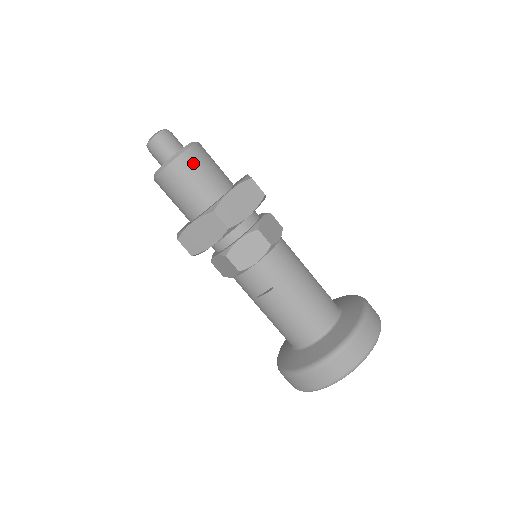
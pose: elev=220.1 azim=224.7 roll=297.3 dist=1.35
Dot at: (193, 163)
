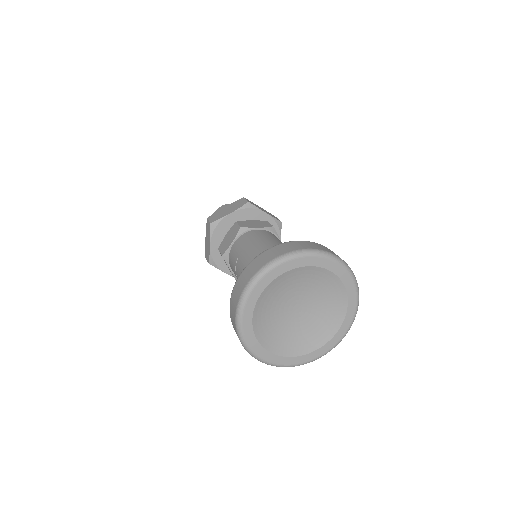
Dot at: occluded
